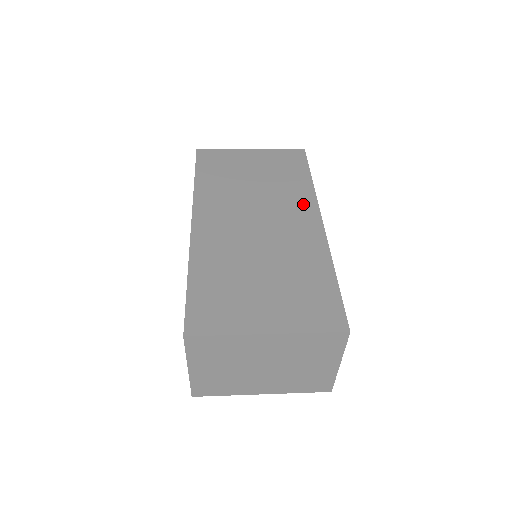
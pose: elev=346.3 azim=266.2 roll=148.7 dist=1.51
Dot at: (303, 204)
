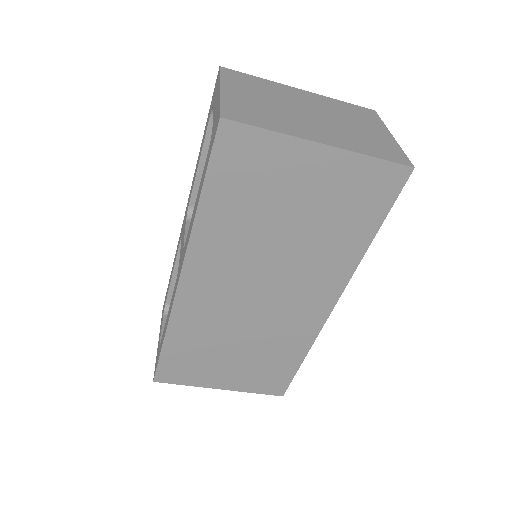
Dot at: occluded
